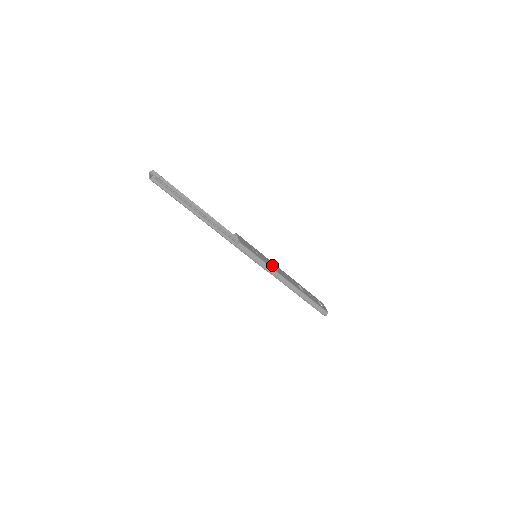
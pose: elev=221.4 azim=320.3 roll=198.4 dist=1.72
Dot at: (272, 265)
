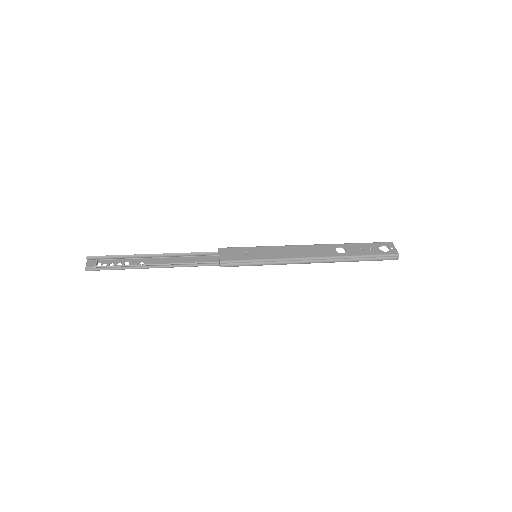
Dot at: (282, 252)
